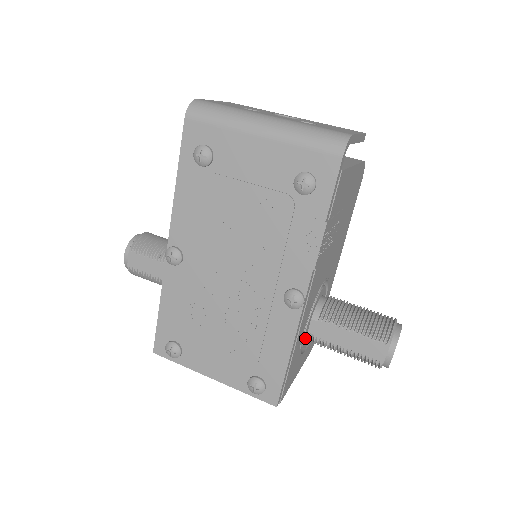
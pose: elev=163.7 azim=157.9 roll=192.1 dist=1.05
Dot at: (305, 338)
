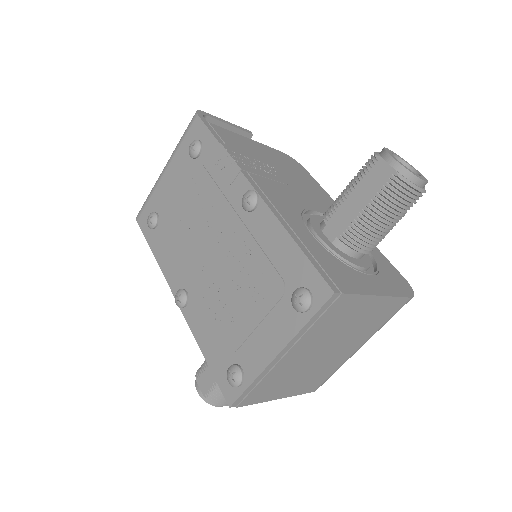
Dot at: (334, 248)
